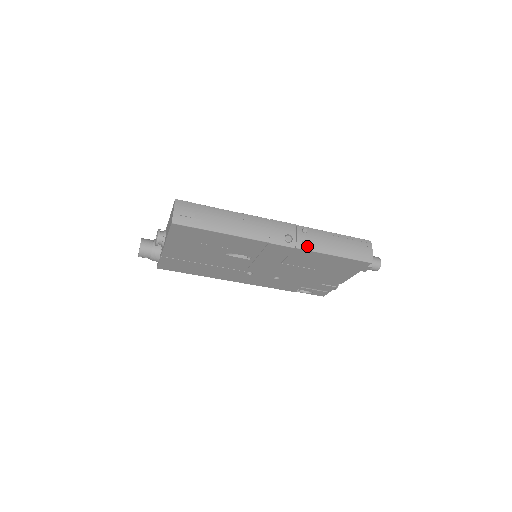
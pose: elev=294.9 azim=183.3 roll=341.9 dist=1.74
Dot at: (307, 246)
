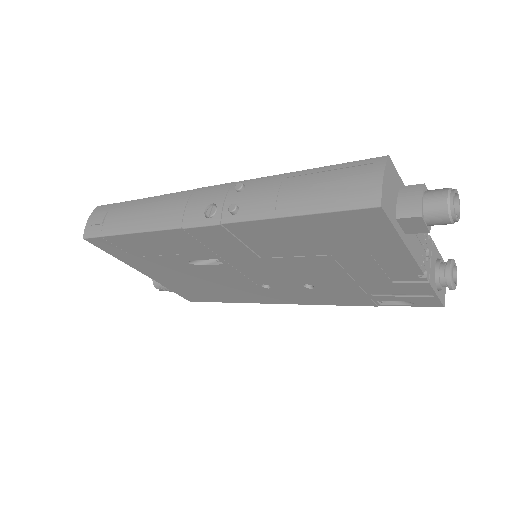
Dot at: (239, 214)
